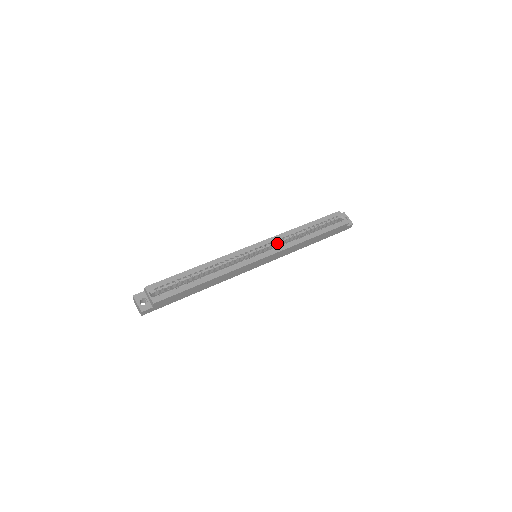
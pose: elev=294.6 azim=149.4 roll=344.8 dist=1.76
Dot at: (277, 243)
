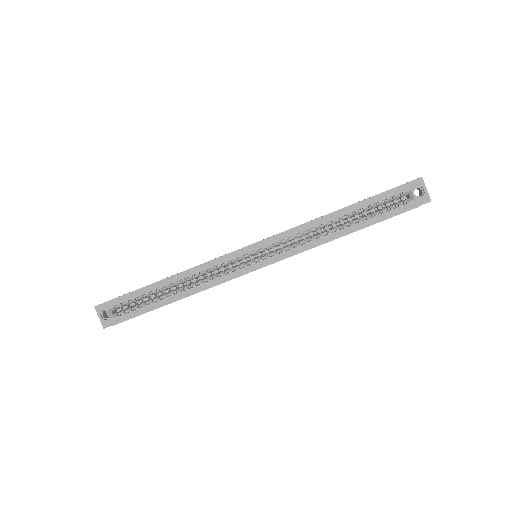
Dot at: (288, 241)
